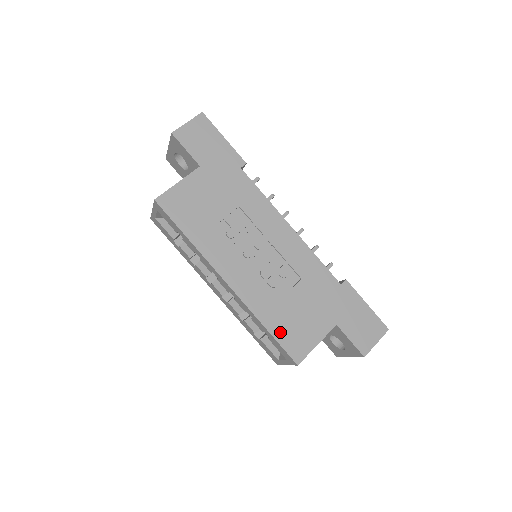
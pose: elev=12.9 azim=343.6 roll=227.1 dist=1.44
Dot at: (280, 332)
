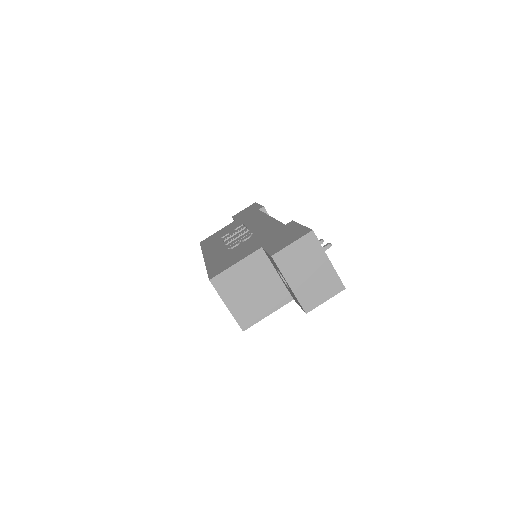
Dot at: (214, 267)
